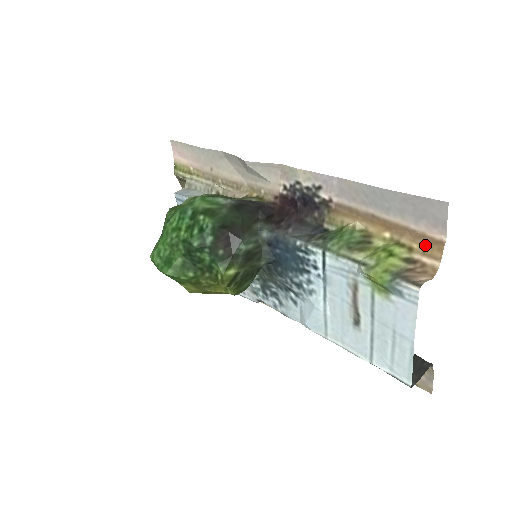
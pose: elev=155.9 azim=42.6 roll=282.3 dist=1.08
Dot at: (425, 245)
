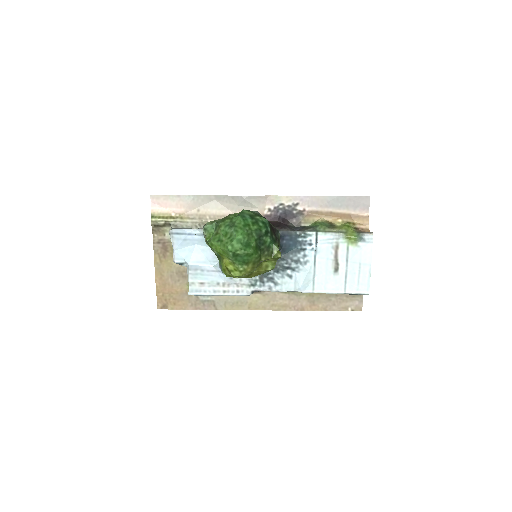
Dot at: (360, 220)
